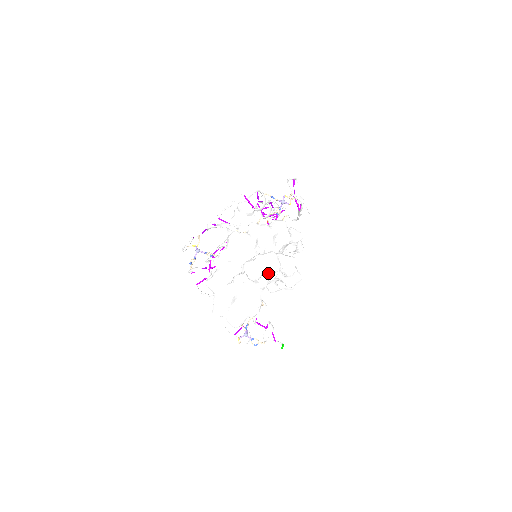
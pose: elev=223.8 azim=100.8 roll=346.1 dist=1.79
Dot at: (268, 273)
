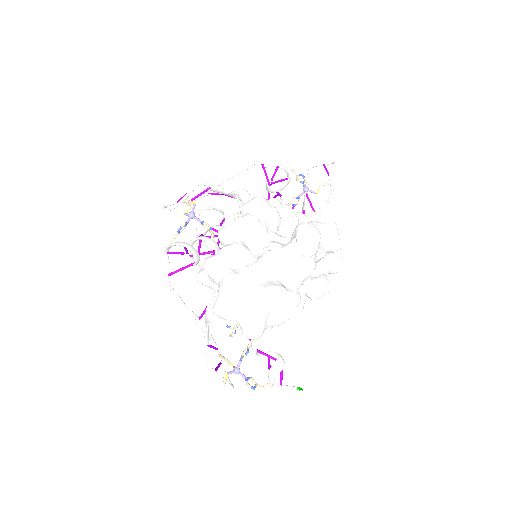
Dot at: (318, 254)
